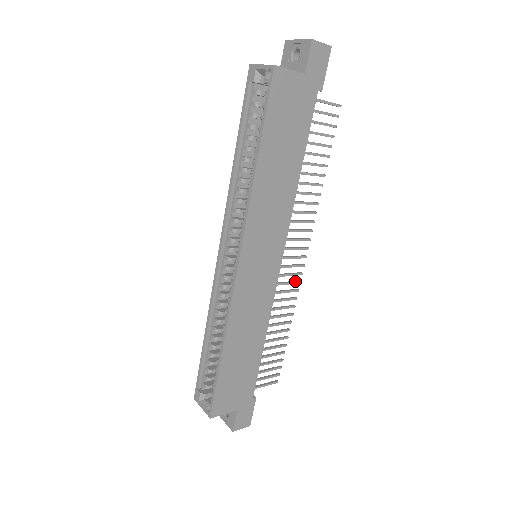
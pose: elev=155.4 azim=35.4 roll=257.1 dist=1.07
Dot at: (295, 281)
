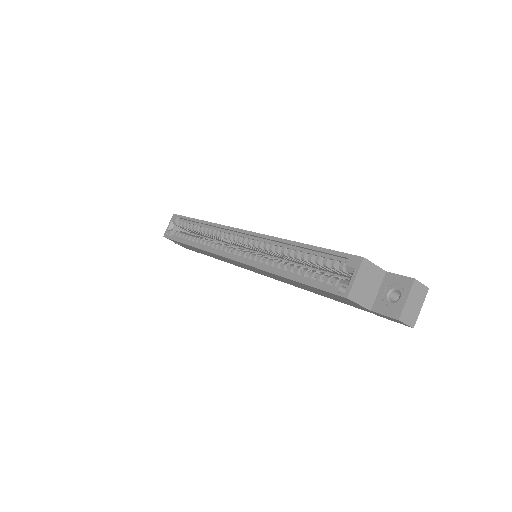
Dot at: occluded
